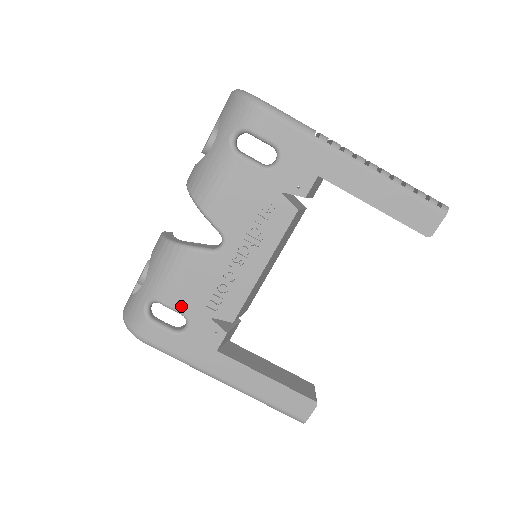
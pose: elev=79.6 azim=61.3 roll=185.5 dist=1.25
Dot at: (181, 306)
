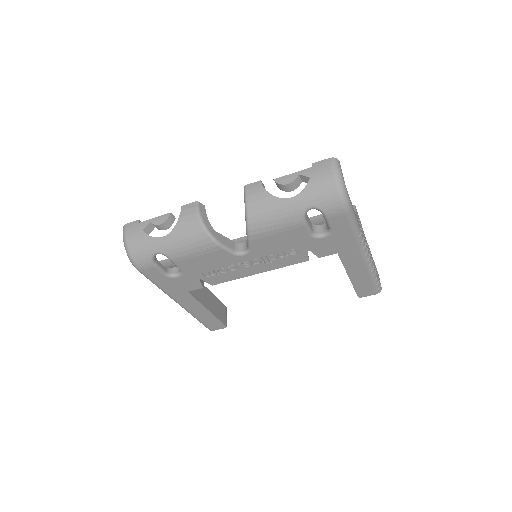
Dot at: (184, 267)
